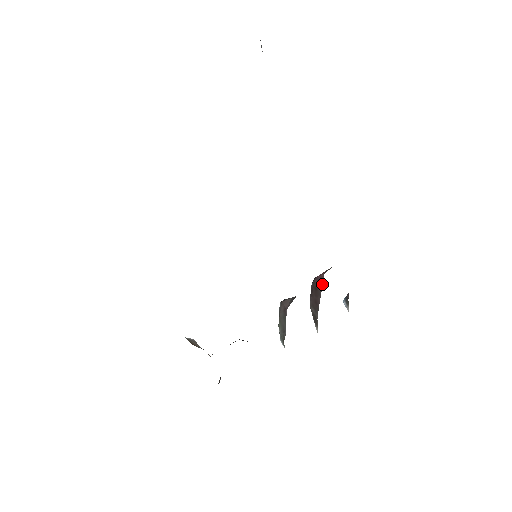
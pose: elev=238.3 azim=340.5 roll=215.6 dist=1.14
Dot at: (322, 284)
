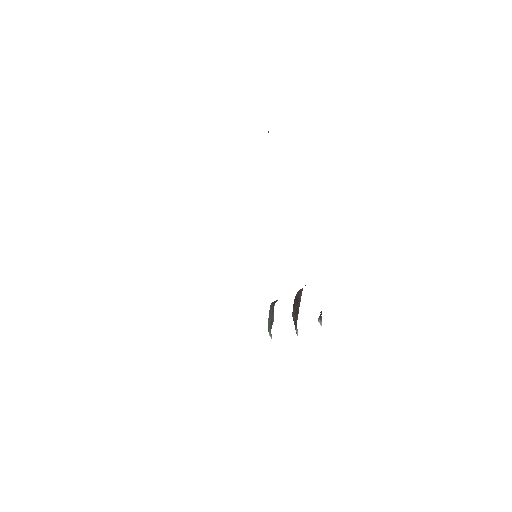
Dot at: (301, 293)
